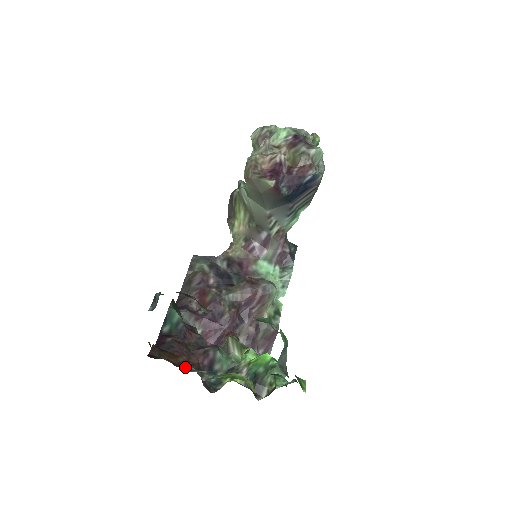
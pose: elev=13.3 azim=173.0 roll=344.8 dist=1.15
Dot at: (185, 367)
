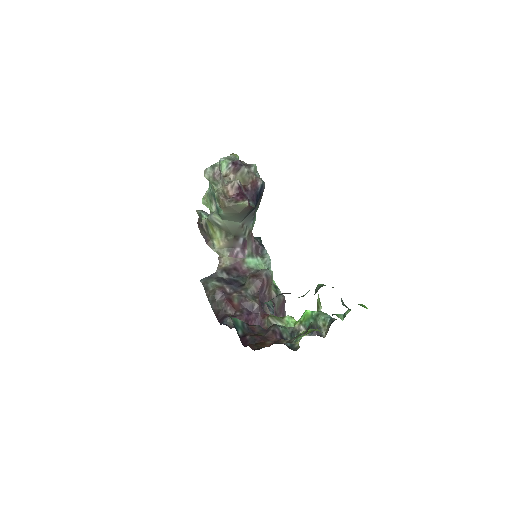
Dot at: (283, 342)
